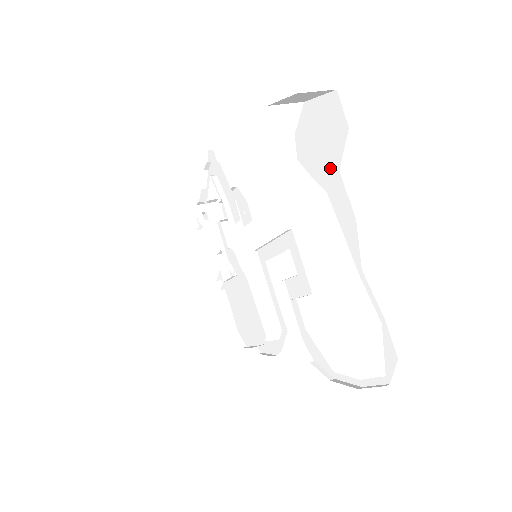
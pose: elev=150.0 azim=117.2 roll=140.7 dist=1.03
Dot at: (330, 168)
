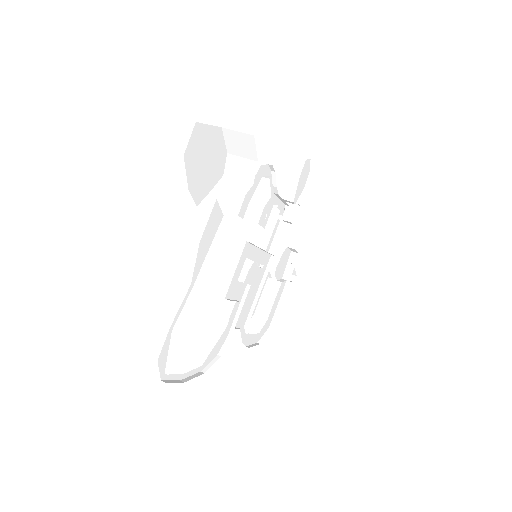
Dot at: occluded
